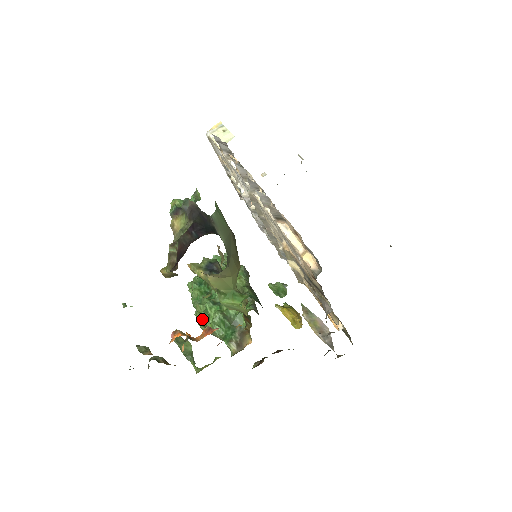
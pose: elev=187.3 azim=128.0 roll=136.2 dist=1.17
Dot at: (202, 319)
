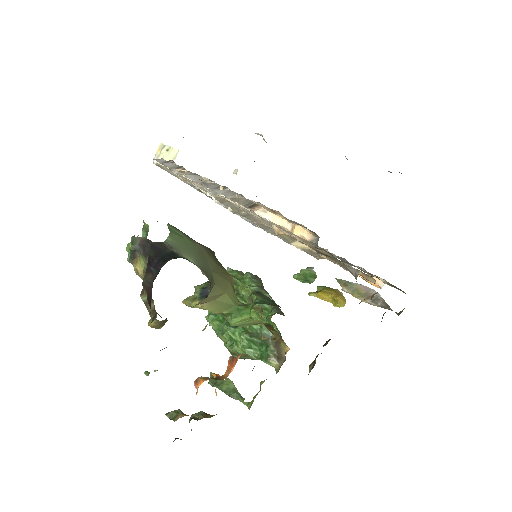
Dot at: (230, 349)
